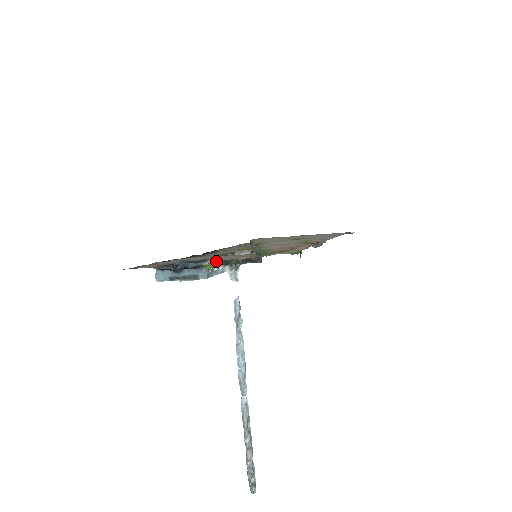
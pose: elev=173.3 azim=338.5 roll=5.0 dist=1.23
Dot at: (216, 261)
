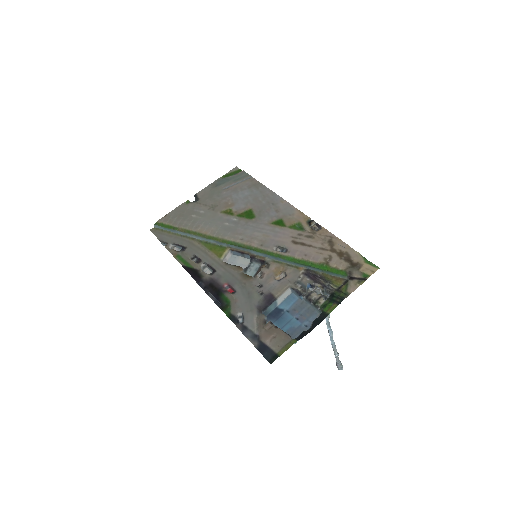
Dot at: (283, 293)
